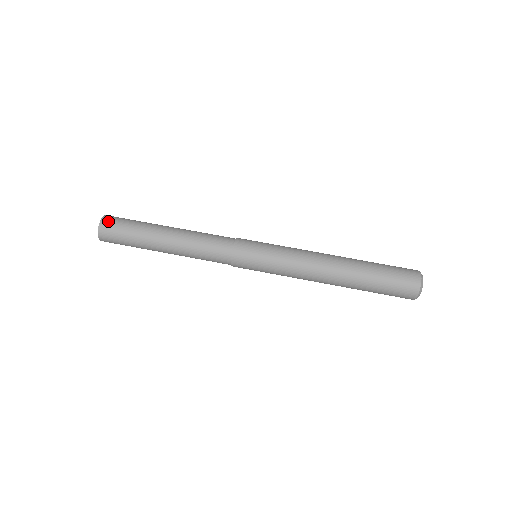
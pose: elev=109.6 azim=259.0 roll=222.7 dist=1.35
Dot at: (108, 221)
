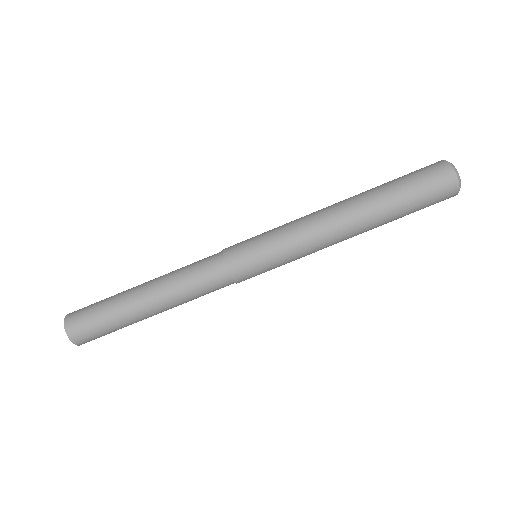
Dot at: (75, 330)
